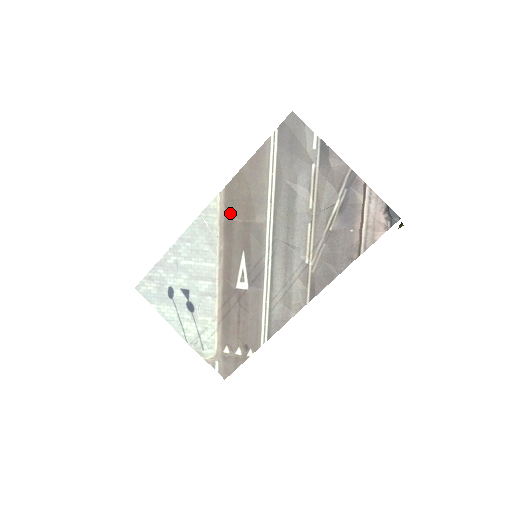
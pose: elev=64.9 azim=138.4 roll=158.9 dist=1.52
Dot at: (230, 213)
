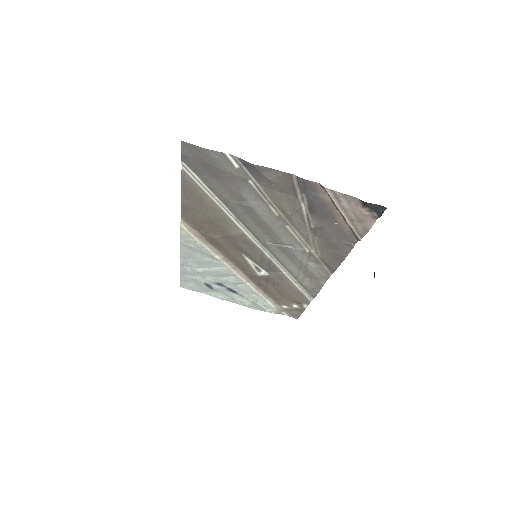
Dot at: (205, 233)
